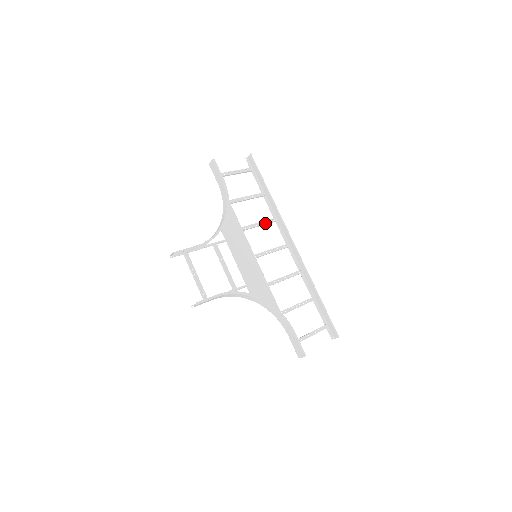
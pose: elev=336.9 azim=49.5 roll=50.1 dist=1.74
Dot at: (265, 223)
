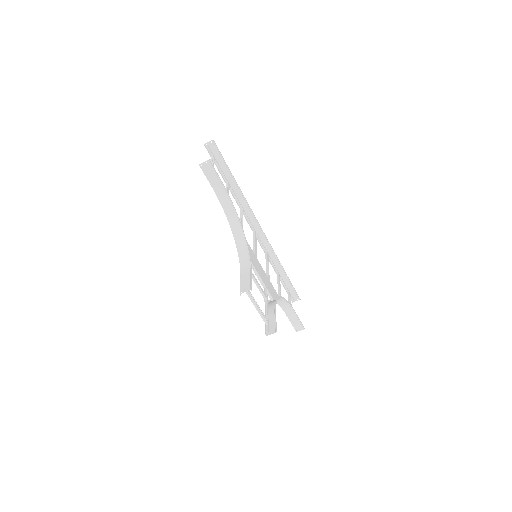
Dot at: occluded
